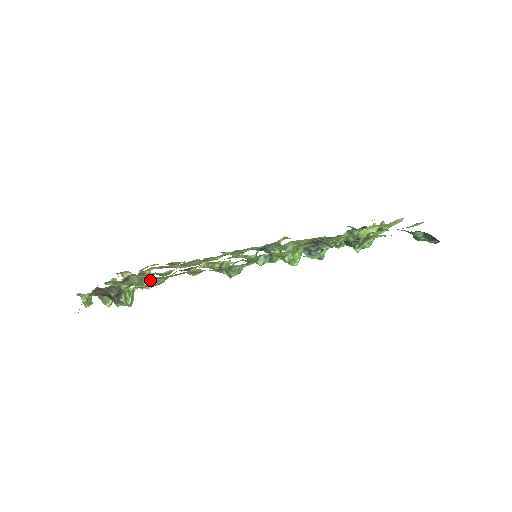
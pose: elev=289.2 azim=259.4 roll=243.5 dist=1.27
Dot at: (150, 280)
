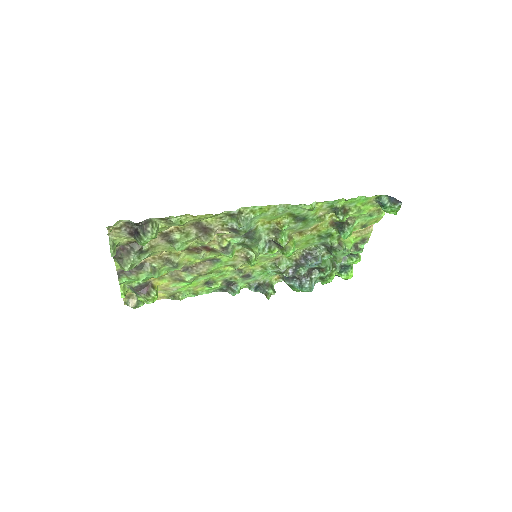
Dot at: (170, 237)
